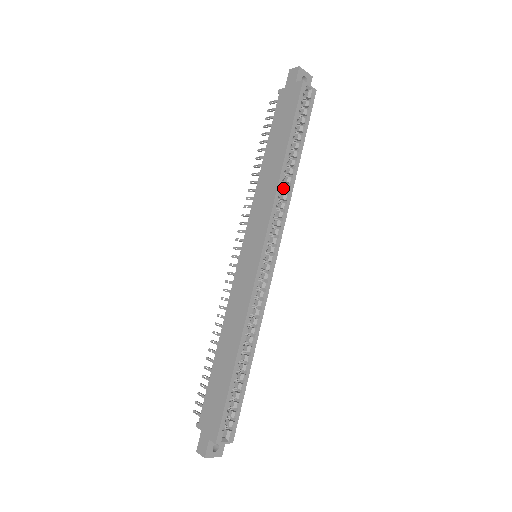
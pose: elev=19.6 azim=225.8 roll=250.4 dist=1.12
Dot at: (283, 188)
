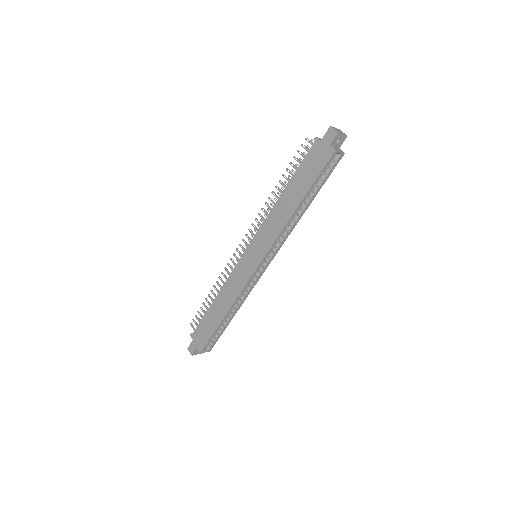
Dot at: occluded
